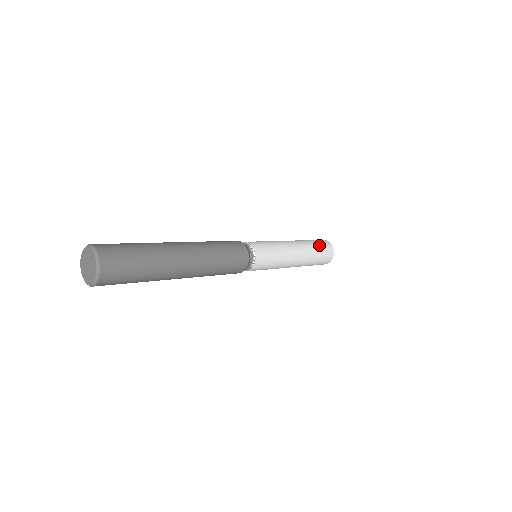
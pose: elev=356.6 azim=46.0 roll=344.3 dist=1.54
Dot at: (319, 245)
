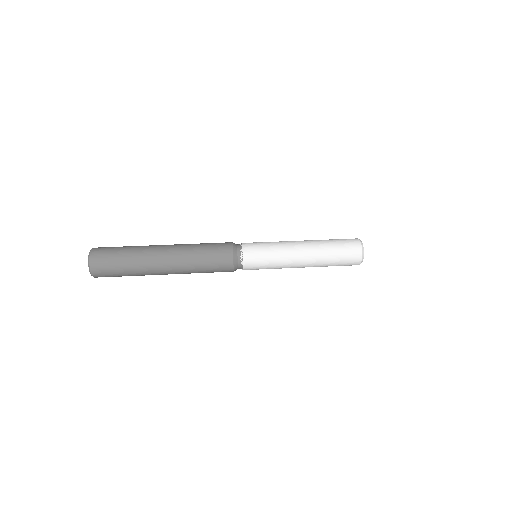
Dot at: (339, 244)
